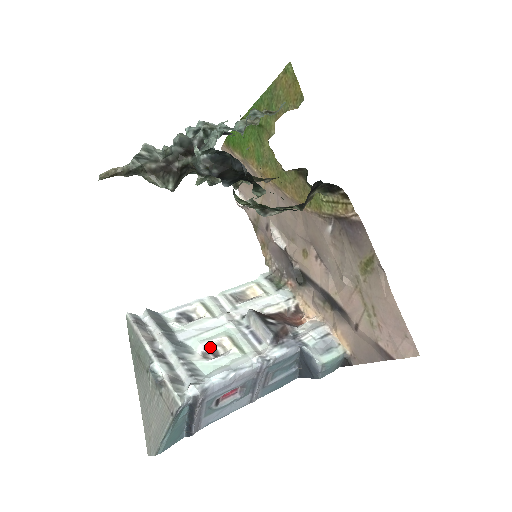
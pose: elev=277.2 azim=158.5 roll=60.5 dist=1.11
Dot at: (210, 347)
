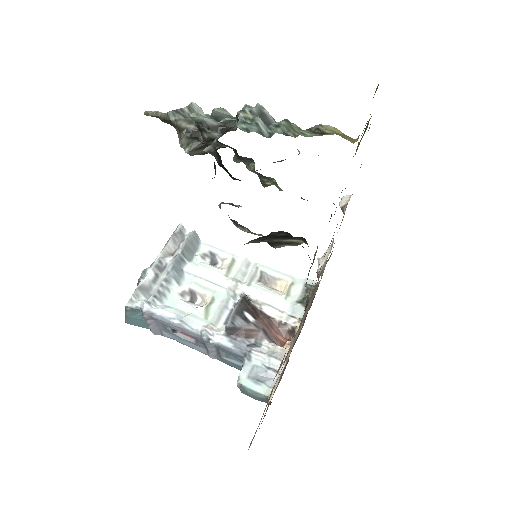
Dot at: (194, 292)
